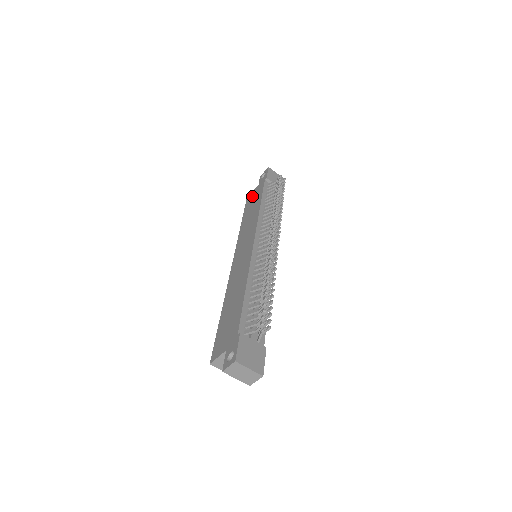
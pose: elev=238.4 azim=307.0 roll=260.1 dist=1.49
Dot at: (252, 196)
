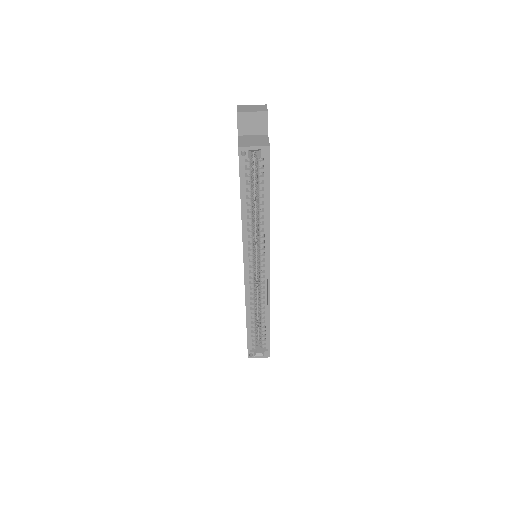
Dot at: occluded
